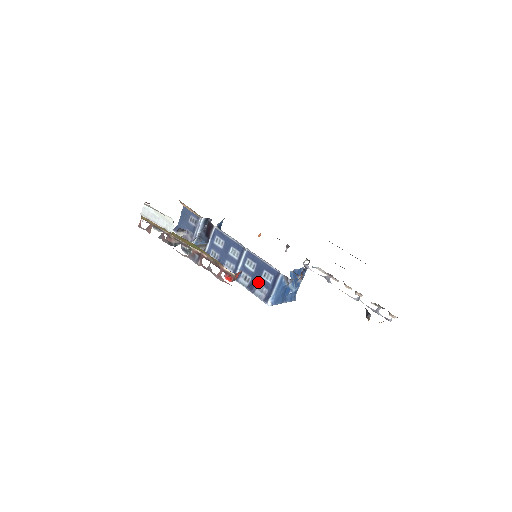
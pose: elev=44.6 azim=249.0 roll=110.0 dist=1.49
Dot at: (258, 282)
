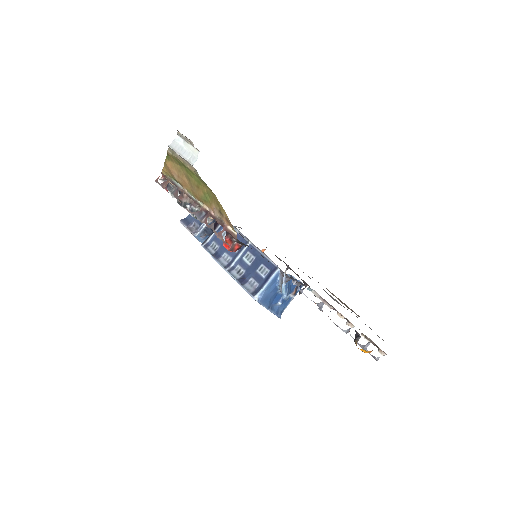
Dot at: (251, 276)
